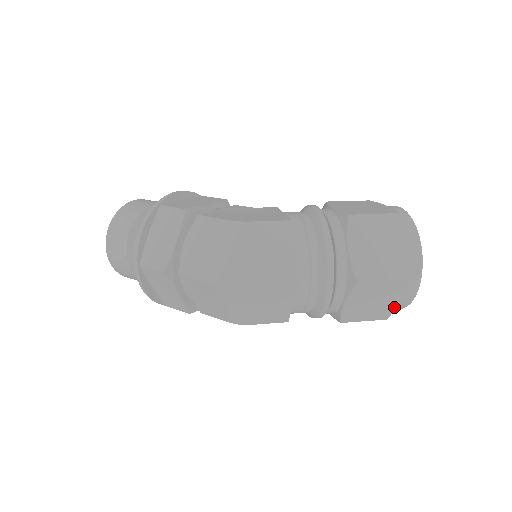
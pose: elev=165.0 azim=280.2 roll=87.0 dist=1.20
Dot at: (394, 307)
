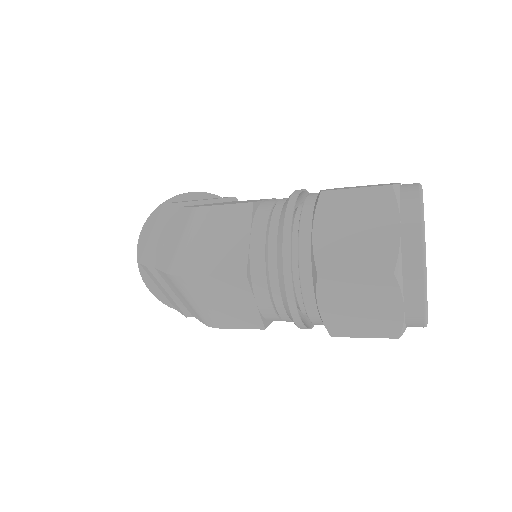
Dot at: (399, 318)
